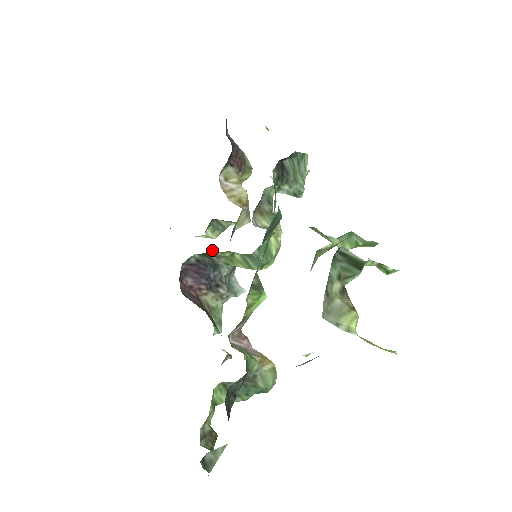
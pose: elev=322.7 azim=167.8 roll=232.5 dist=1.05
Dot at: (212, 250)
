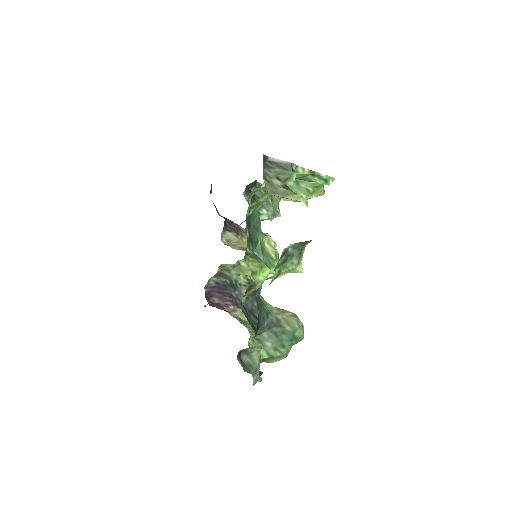
Dot at: occluded
